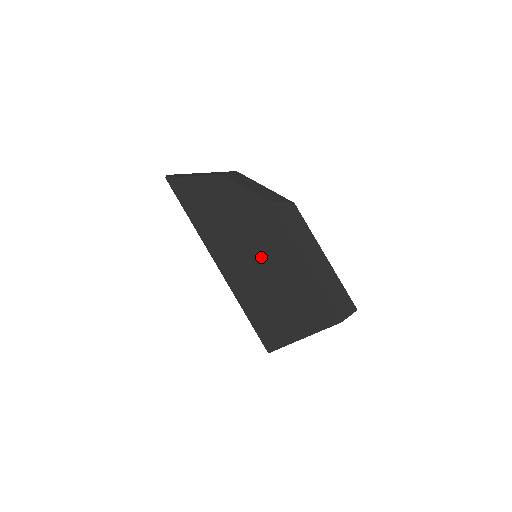
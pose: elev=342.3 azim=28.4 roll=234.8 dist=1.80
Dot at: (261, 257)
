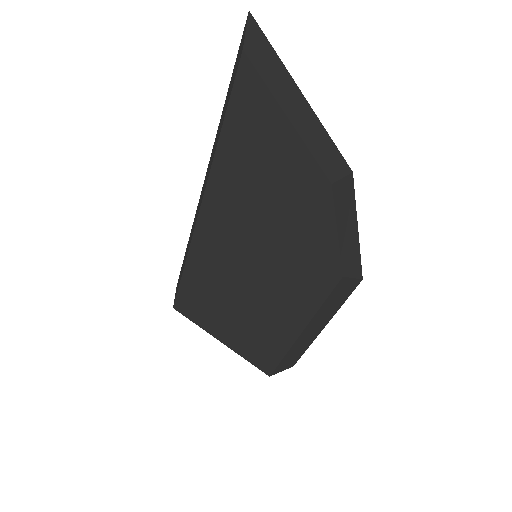
Dot at: (261, 280)
